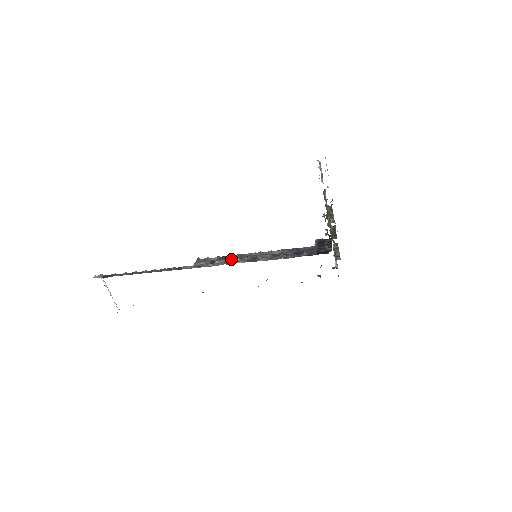
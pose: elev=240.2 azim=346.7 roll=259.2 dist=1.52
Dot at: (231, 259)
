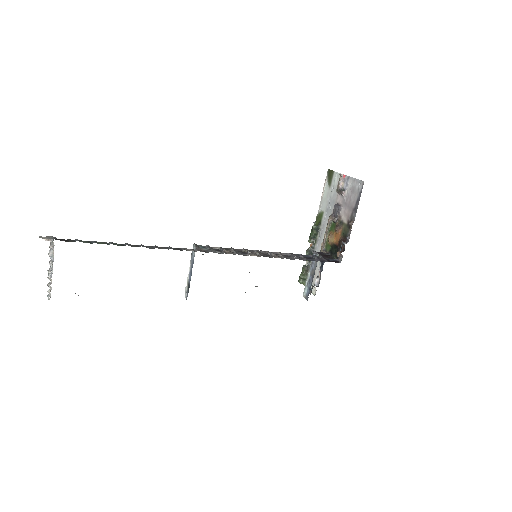
Dot at: (240, 251)
